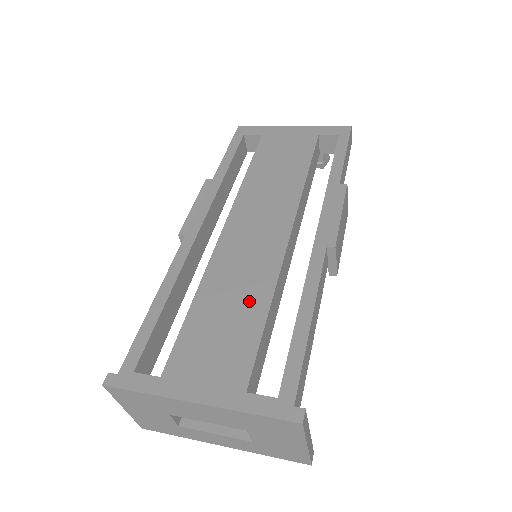
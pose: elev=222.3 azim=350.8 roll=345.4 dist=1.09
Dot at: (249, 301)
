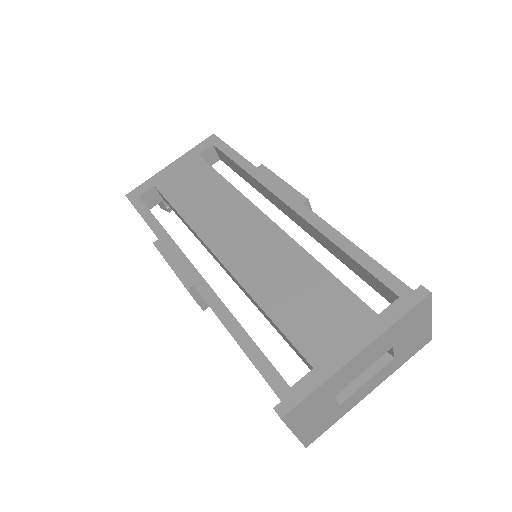
Dot at: (302, 273)
